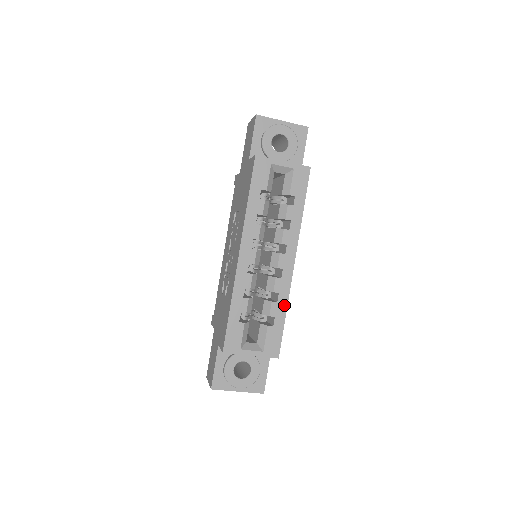
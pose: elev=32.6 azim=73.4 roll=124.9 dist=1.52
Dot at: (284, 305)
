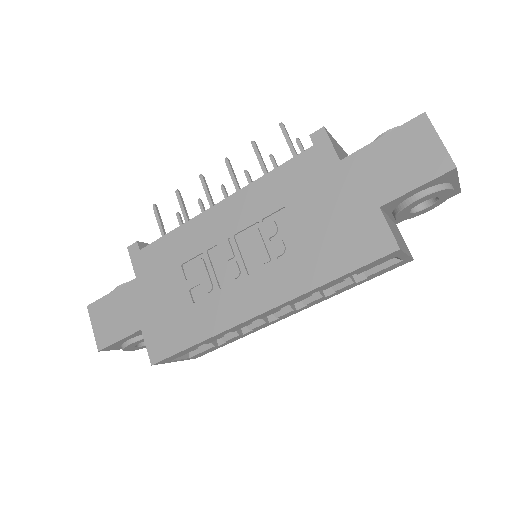
Dot at: (246, 335)
